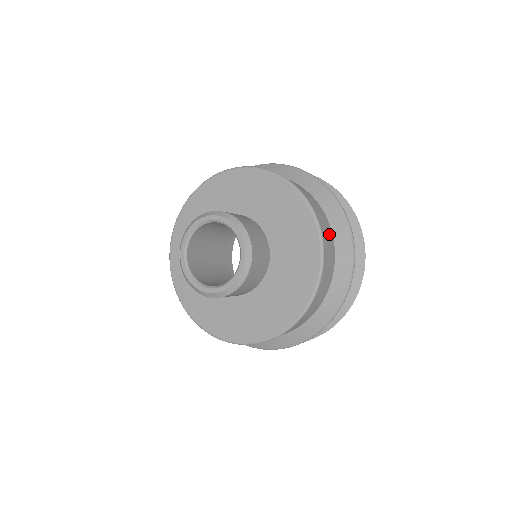
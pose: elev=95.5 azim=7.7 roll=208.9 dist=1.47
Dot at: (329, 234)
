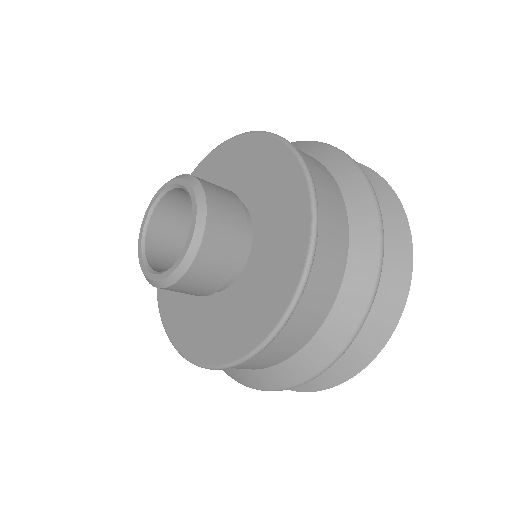
Dot at: occluded
